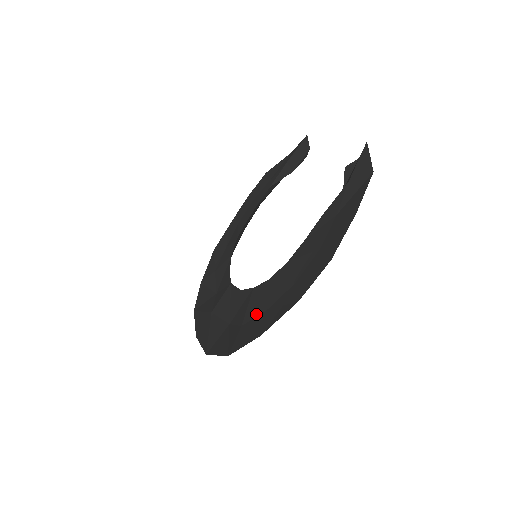
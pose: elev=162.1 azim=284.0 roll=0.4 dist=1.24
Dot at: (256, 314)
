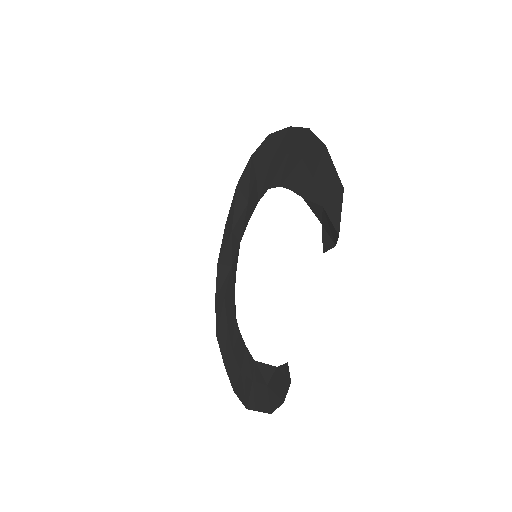
Dot at: (226, 313)
